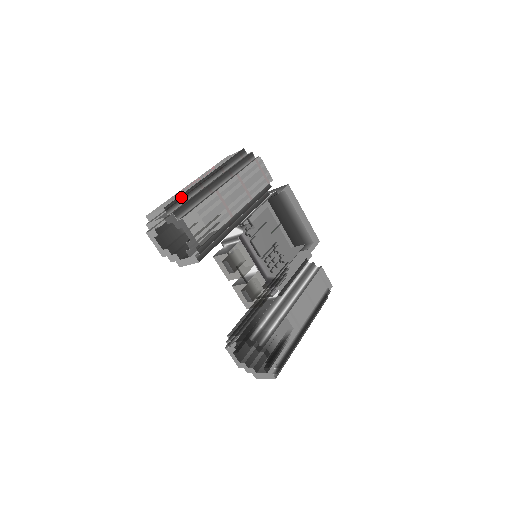
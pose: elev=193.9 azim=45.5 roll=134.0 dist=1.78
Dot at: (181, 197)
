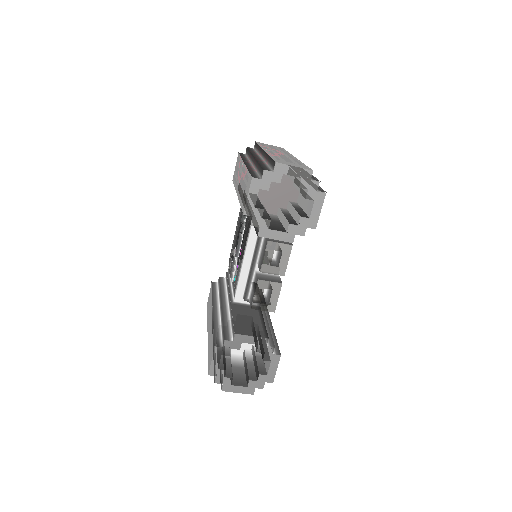
Dot at: occluded
